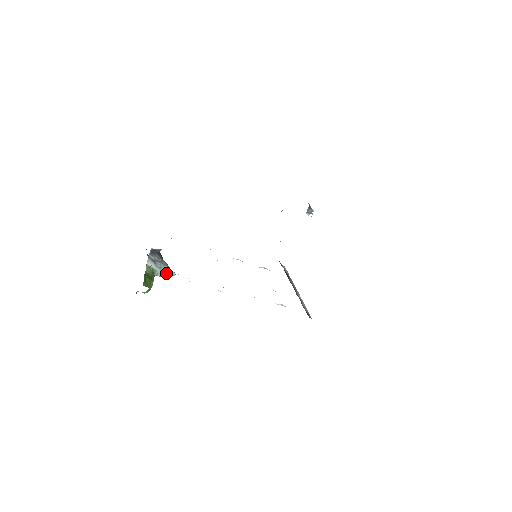
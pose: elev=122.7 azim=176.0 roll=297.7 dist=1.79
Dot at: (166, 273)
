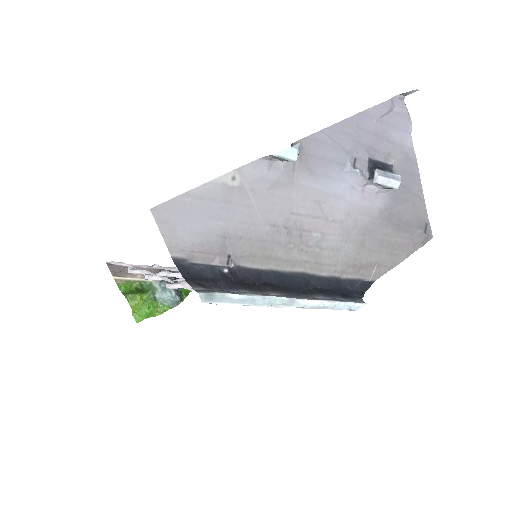
Dot at: (169, 295)
